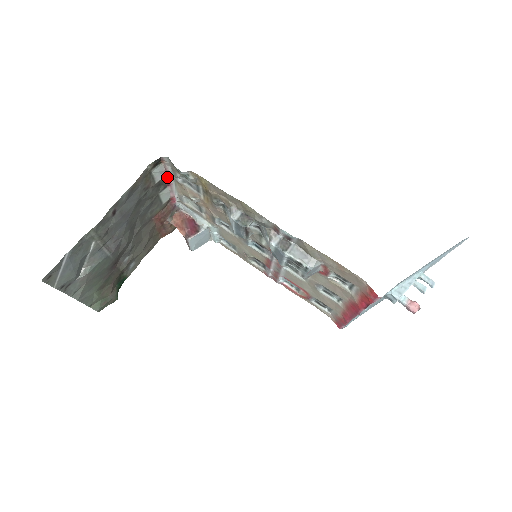
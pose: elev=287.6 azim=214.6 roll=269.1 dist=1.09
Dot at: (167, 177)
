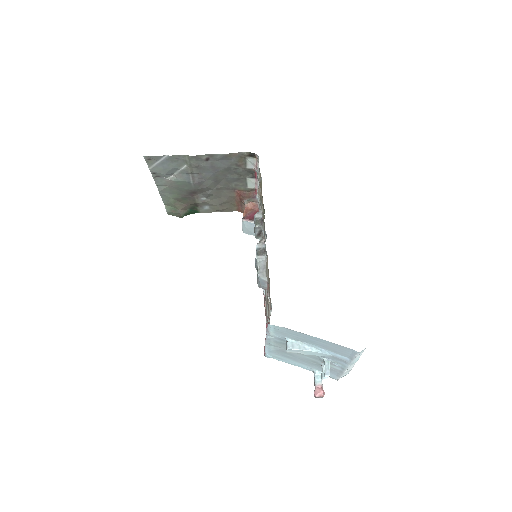
Dot at: occluded
